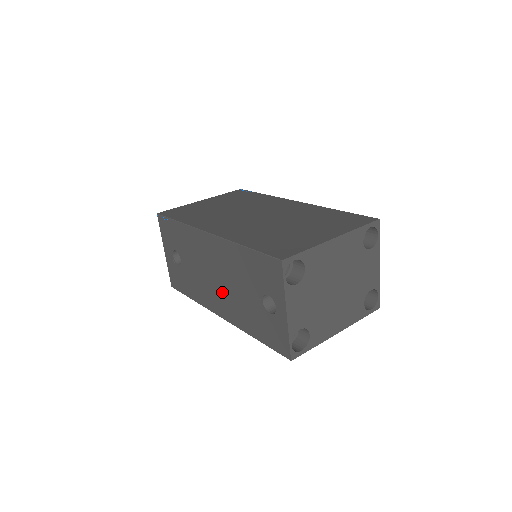
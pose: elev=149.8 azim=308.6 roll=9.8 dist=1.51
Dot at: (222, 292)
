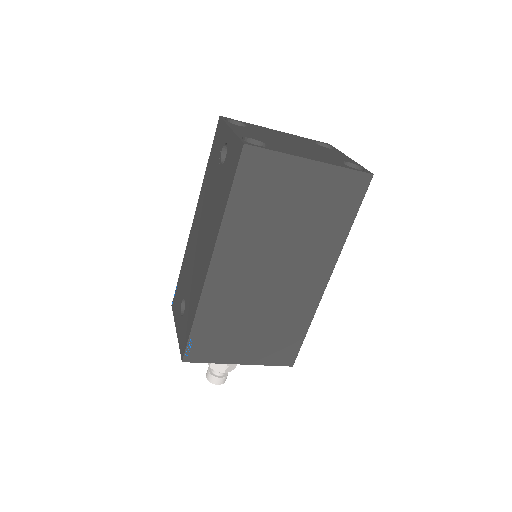
Dot at: (205, 237)
